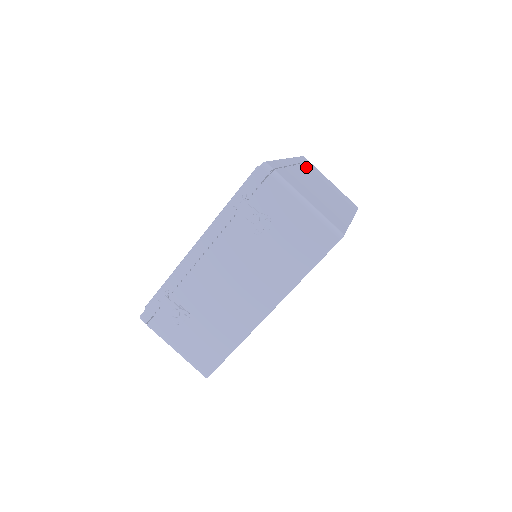
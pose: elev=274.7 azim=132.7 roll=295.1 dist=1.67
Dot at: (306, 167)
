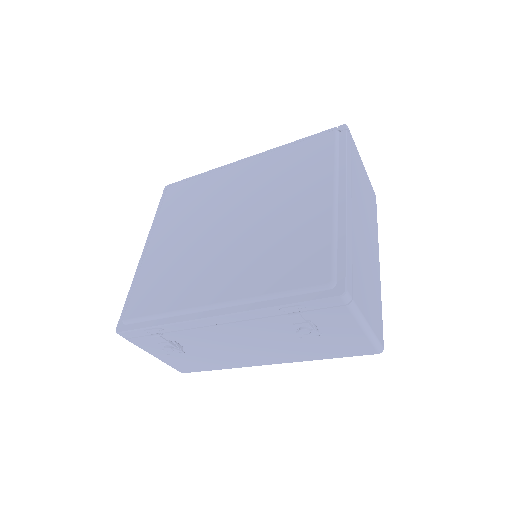
Dot at: (354, 177)
